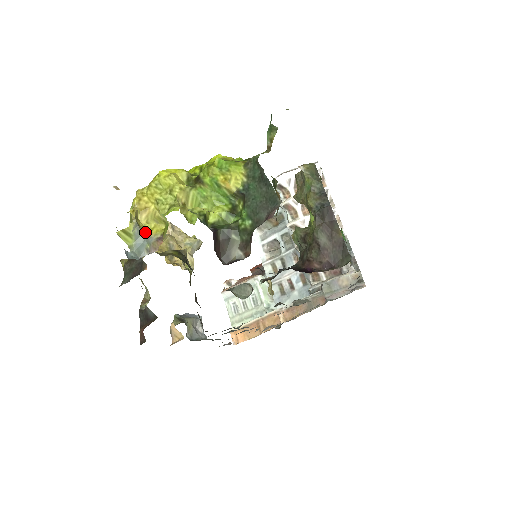
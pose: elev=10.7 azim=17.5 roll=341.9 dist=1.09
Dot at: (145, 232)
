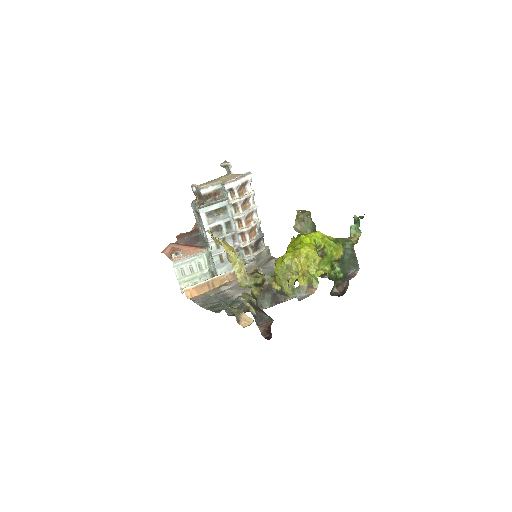
Dot at: (299, 283)
